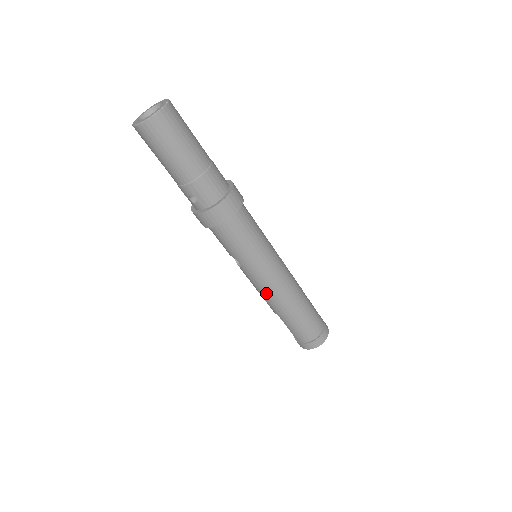
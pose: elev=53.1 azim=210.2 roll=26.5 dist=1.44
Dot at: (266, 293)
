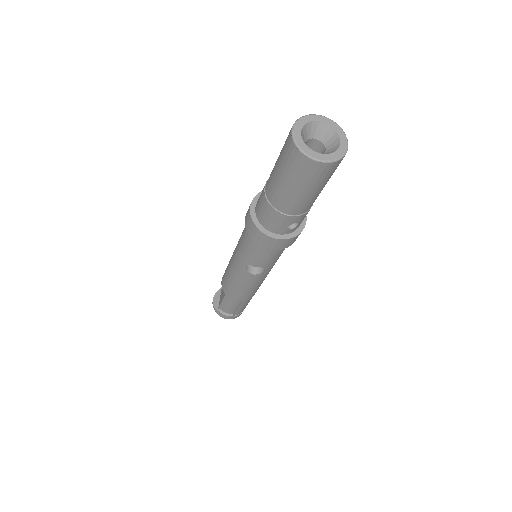
Dot at: (257, 287)
